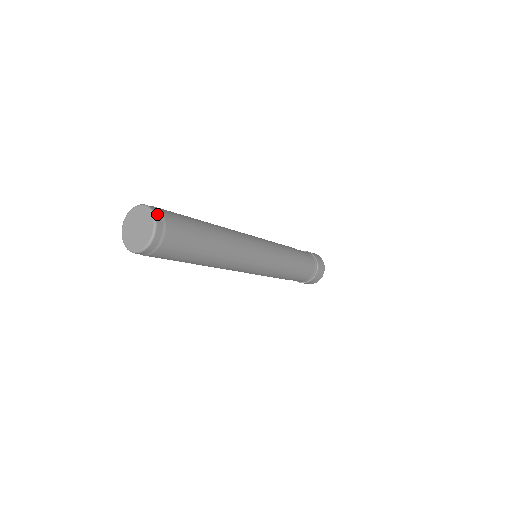
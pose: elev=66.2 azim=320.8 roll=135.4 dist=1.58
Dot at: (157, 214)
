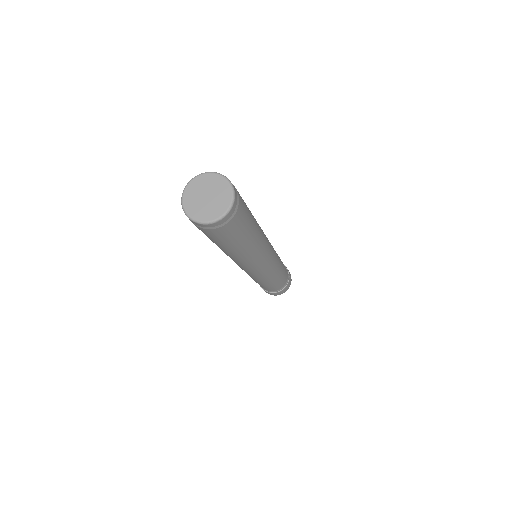
Dot at: occluded
